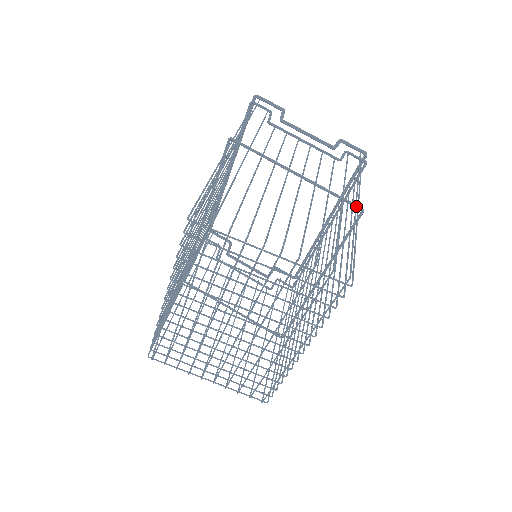
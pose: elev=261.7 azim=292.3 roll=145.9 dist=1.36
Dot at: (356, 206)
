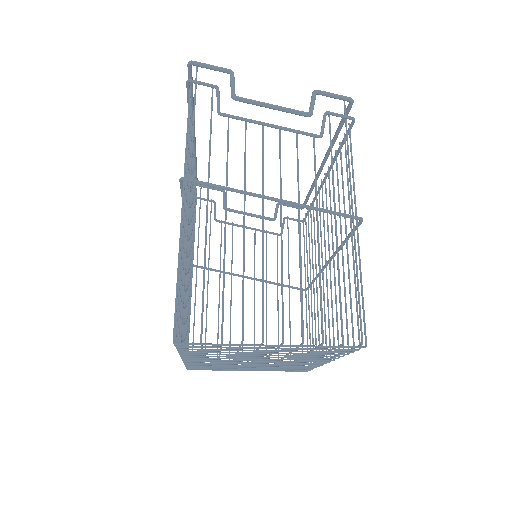
Dot at: (353, 218)
